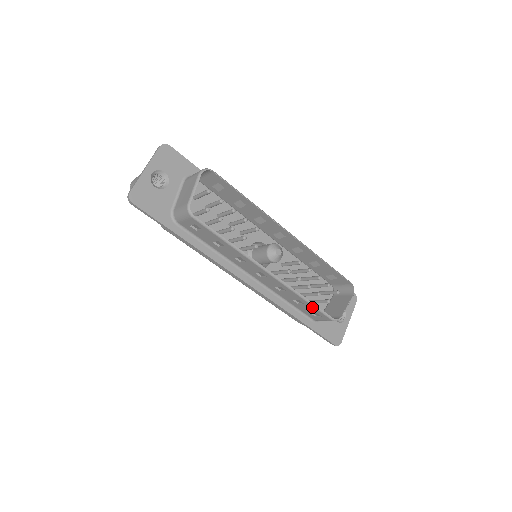
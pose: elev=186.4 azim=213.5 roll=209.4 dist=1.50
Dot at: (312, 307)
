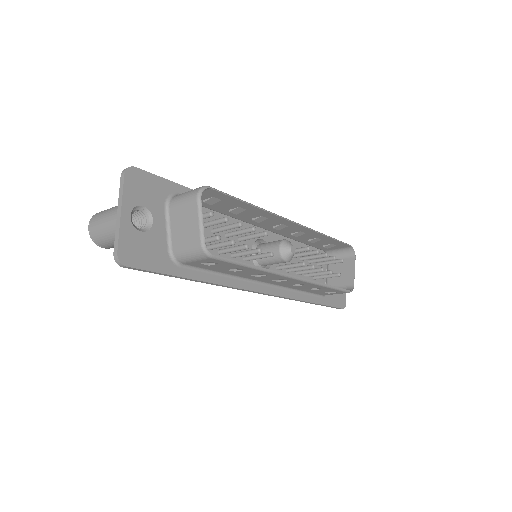
Dot at: (331, 289)
